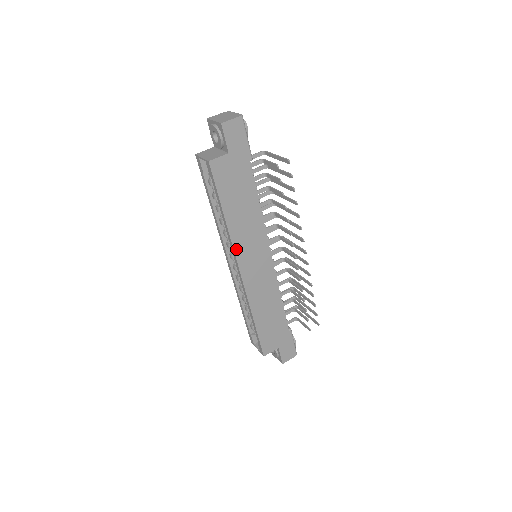
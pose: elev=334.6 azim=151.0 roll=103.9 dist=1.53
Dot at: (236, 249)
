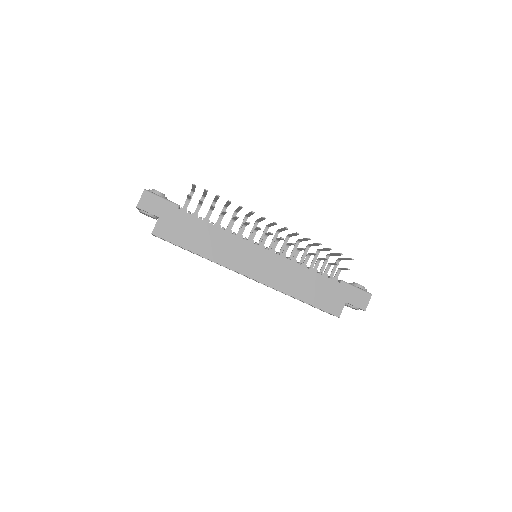
Dot at: (228, 266)
